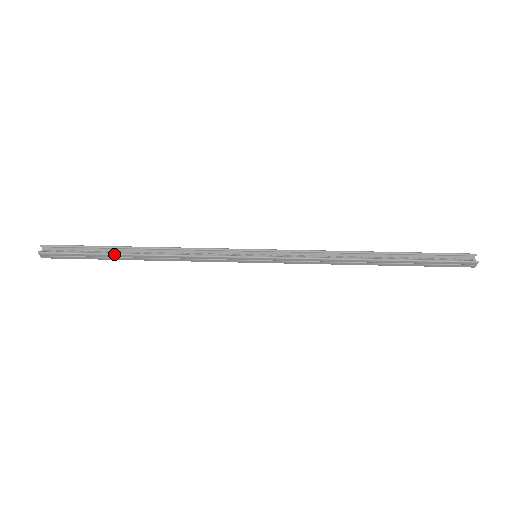
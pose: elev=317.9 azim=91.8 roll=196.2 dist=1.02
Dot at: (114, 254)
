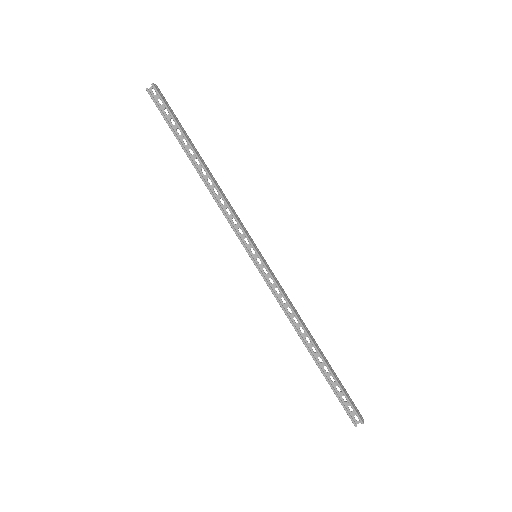
Dot at: (183, 149)
